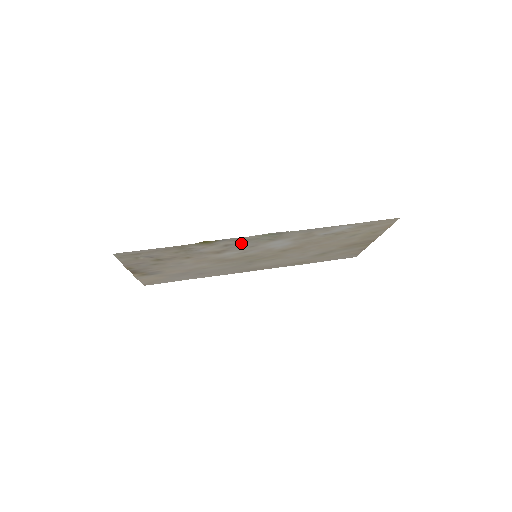
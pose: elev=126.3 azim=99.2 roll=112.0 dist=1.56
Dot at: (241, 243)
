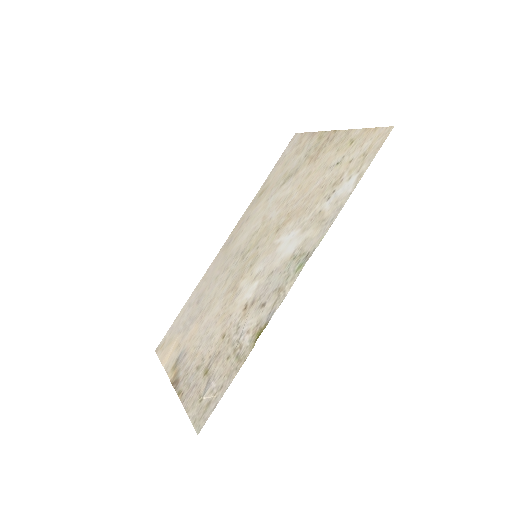
Dot at: (273, 291)
